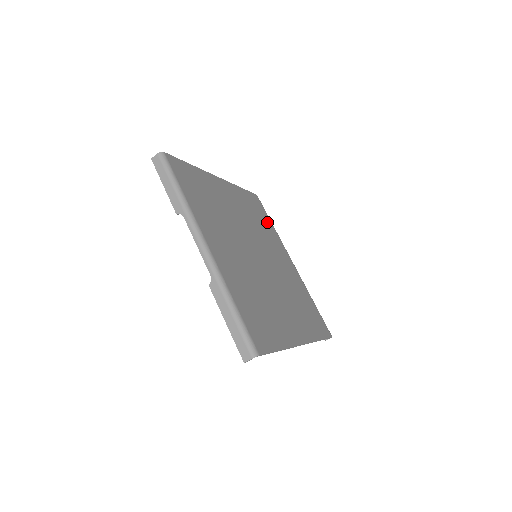
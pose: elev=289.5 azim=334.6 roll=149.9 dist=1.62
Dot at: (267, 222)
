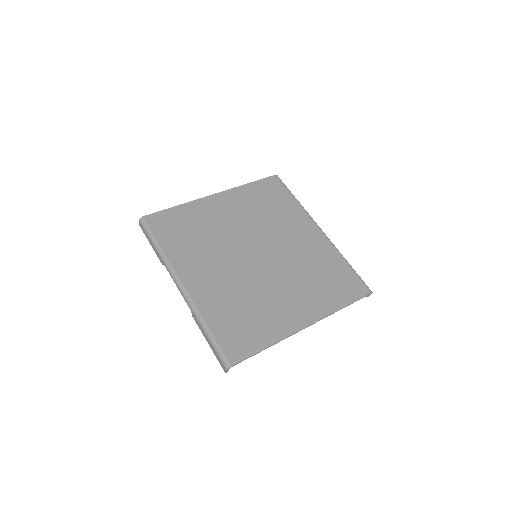
Dot at: (285, 201)
